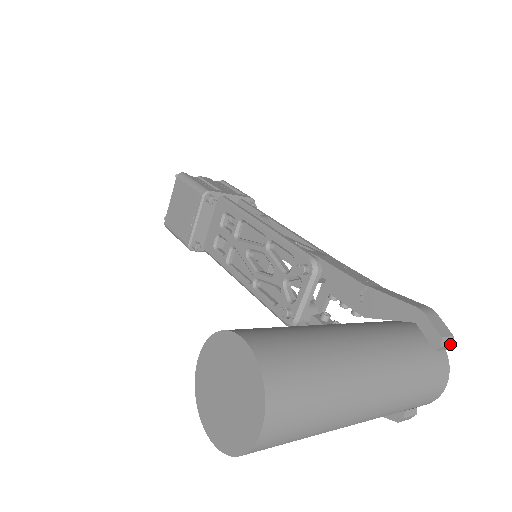
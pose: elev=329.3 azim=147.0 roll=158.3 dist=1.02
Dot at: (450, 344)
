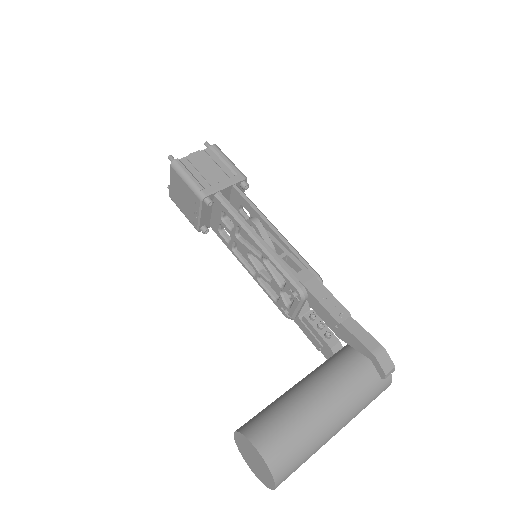
Dot at: (392, 372)
